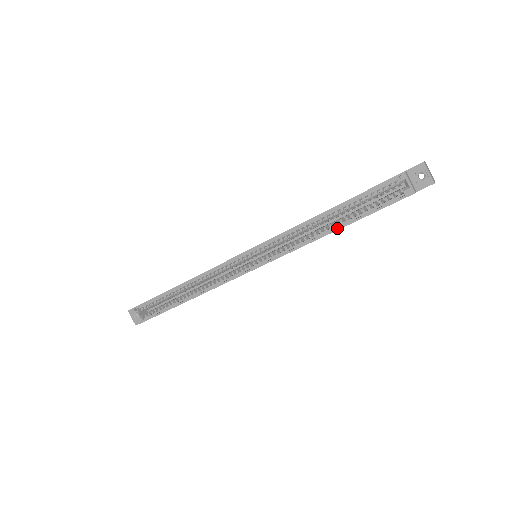
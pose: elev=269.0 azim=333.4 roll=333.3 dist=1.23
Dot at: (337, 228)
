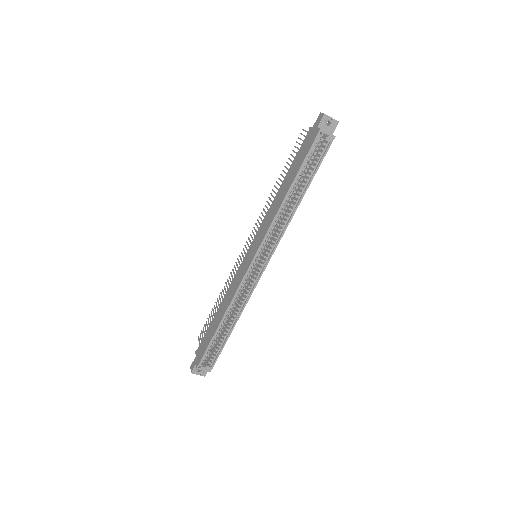
Dot at: (303, 195)
